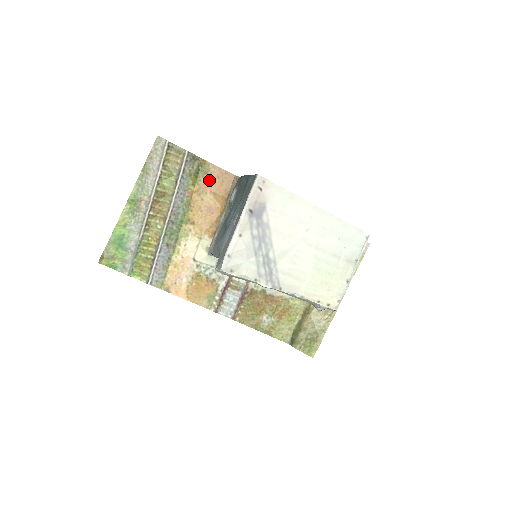
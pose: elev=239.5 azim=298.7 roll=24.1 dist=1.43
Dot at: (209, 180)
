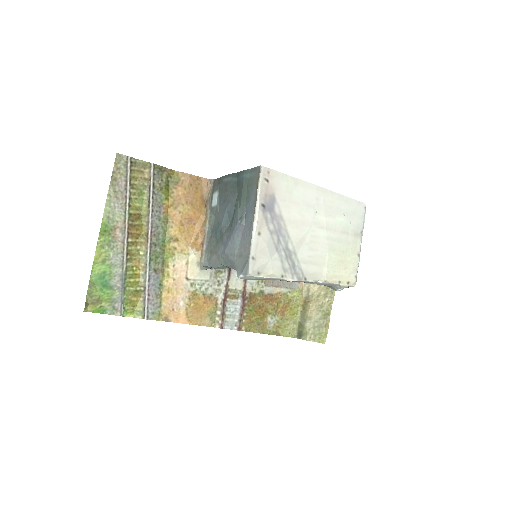
Dot at: (182, 190)
